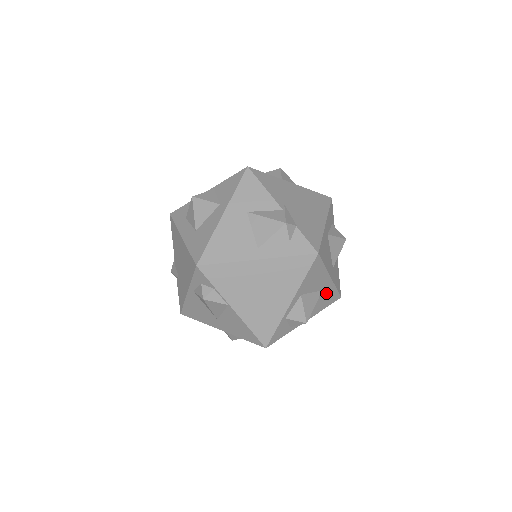
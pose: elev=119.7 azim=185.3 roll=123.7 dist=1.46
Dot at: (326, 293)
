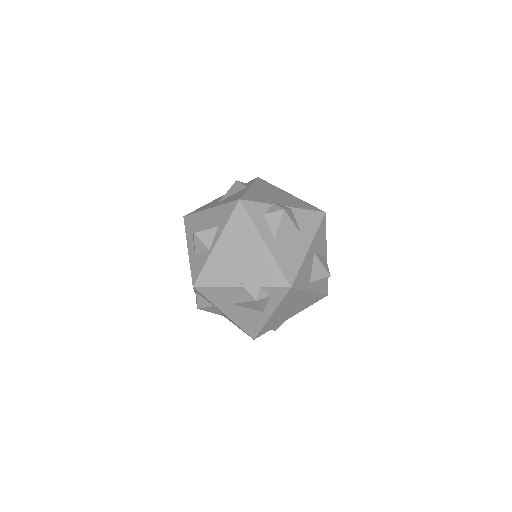
Dot at: (317, 243)
